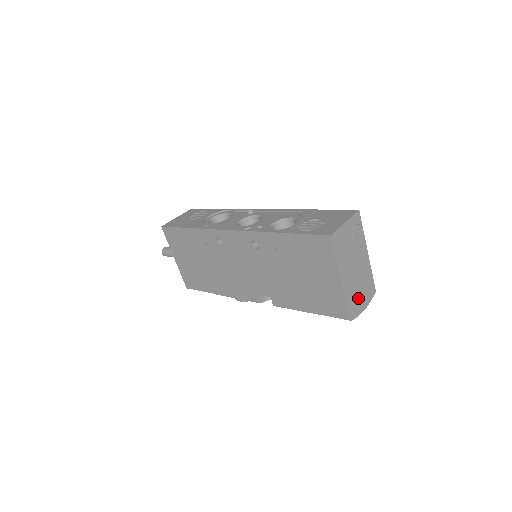
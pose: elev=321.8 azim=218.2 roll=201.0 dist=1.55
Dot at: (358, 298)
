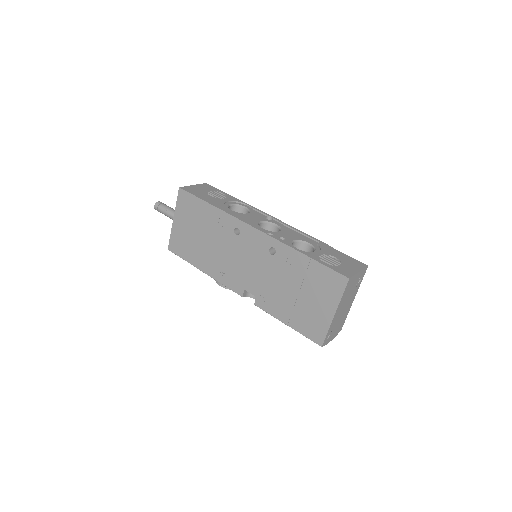
Dot at: (333, 331)
